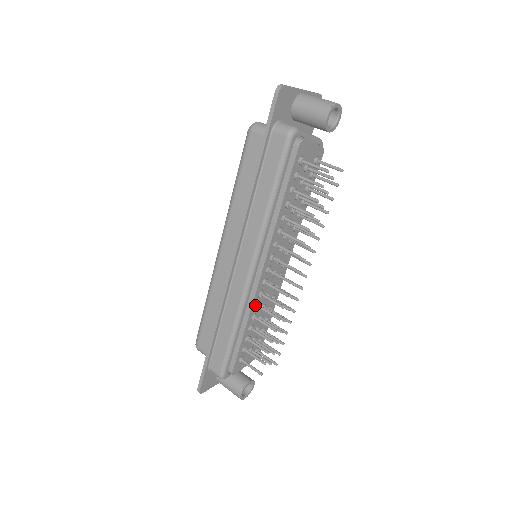
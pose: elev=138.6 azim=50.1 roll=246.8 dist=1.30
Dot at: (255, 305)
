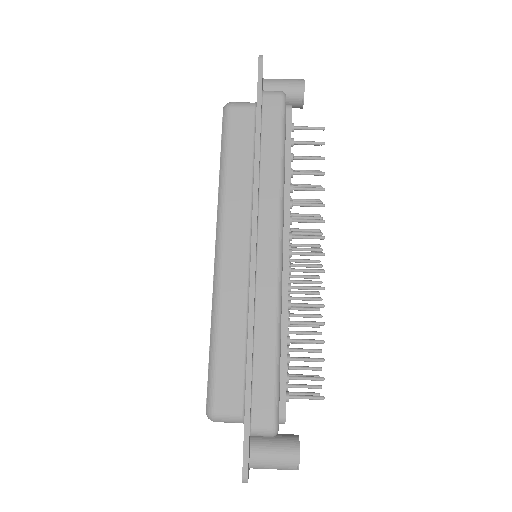
Dot at: (287, 302)
